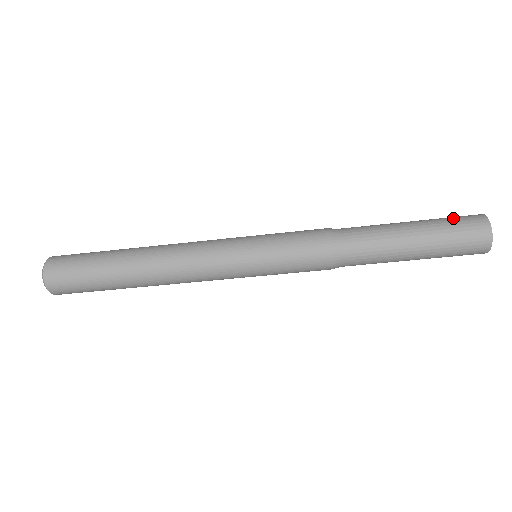
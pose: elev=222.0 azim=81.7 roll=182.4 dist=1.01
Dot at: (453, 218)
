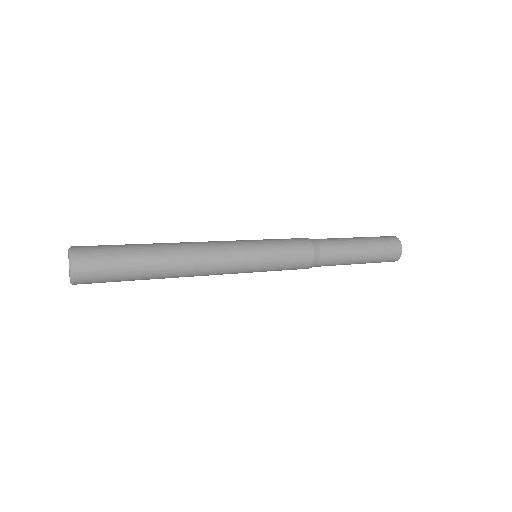
Dot at: (385, 245)
